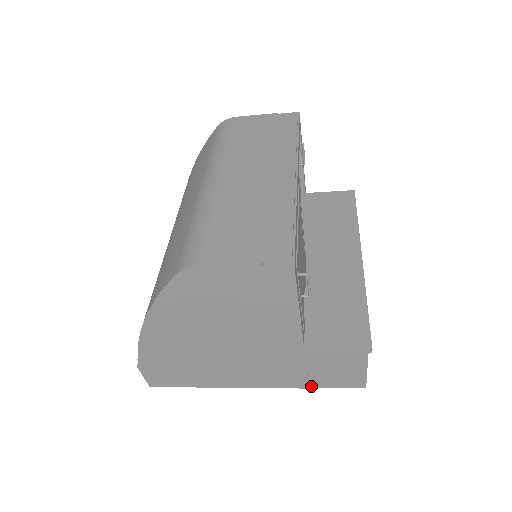
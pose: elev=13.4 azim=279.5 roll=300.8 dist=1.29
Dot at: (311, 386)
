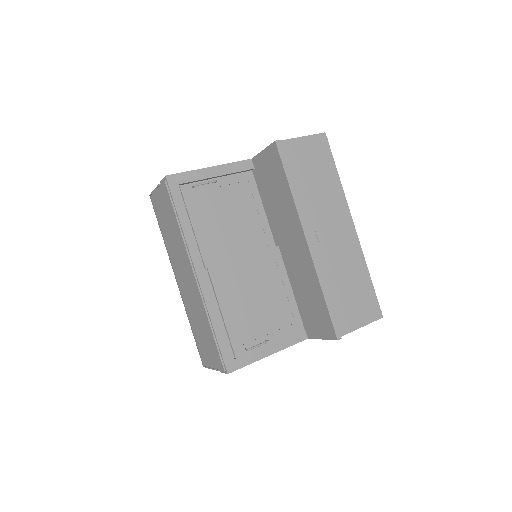
Dot at: occluded
